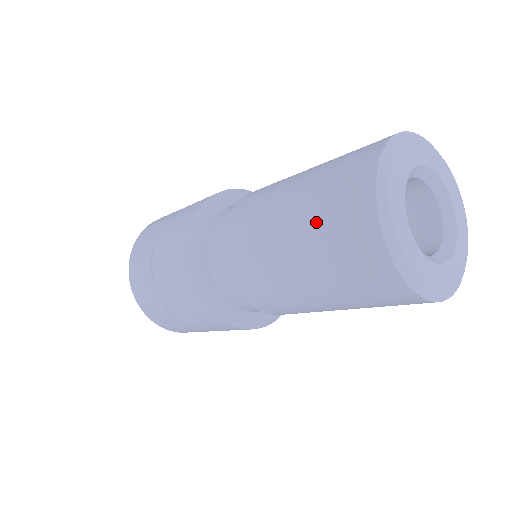
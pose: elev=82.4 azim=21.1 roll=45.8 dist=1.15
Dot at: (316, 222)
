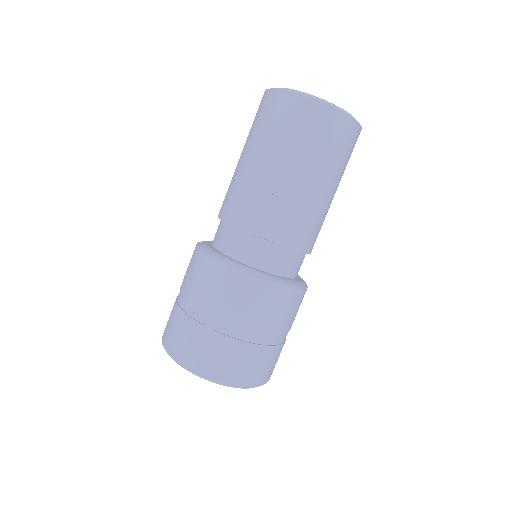
Dot at: (280, 138)
